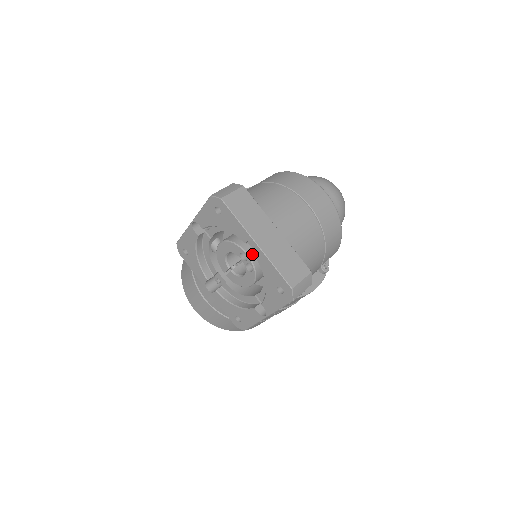
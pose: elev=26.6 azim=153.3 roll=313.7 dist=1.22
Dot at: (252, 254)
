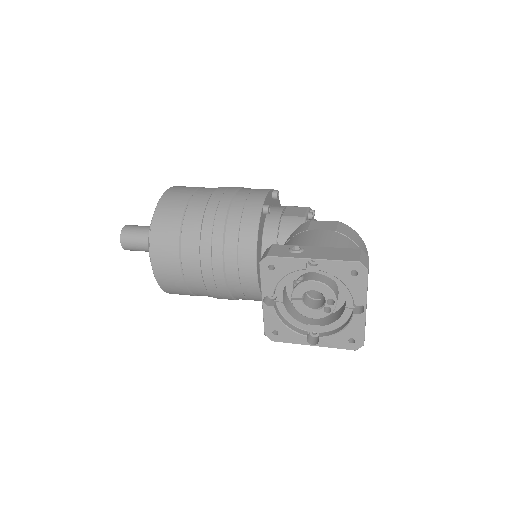
Dot at: occluded
